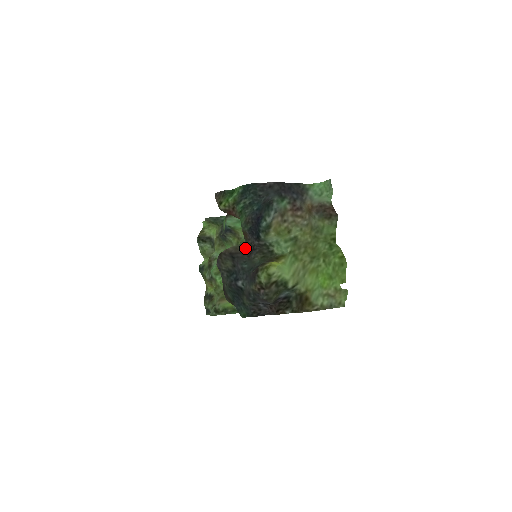
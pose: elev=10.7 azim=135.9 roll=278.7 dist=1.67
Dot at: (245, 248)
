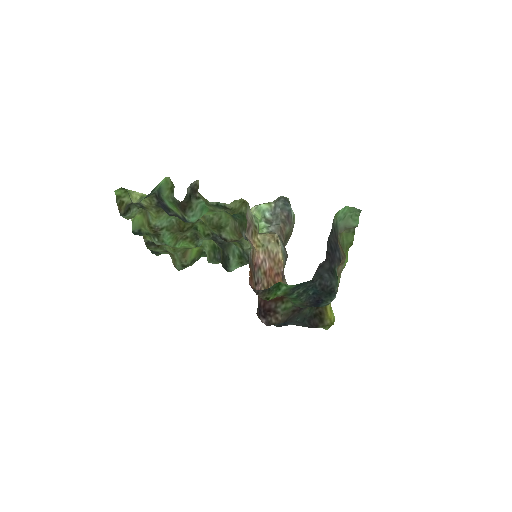
Dot at: (295, 309)
